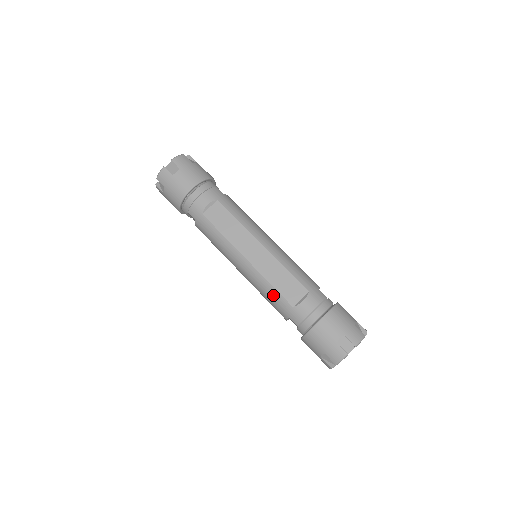
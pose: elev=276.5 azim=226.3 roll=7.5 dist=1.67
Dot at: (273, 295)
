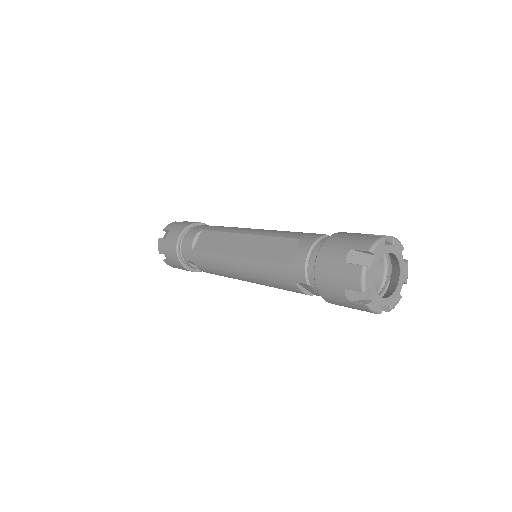
Dot at: (270, 270)
